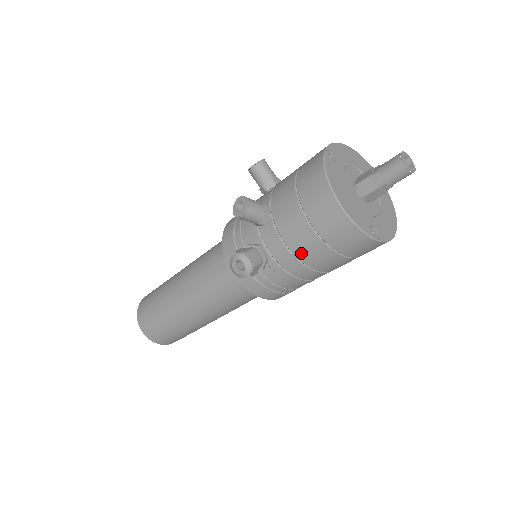
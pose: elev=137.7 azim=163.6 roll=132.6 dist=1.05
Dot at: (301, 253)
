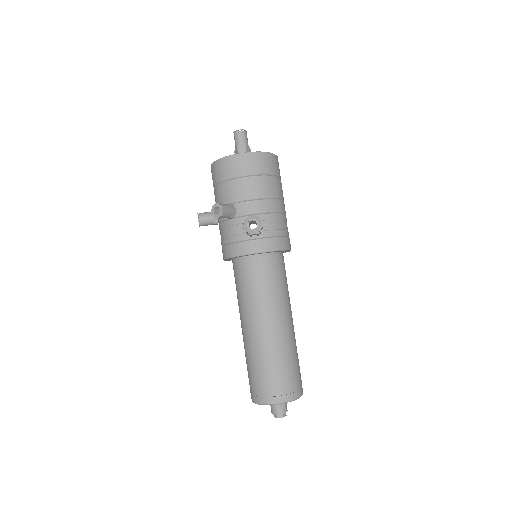
Dot at: (262, 193)
